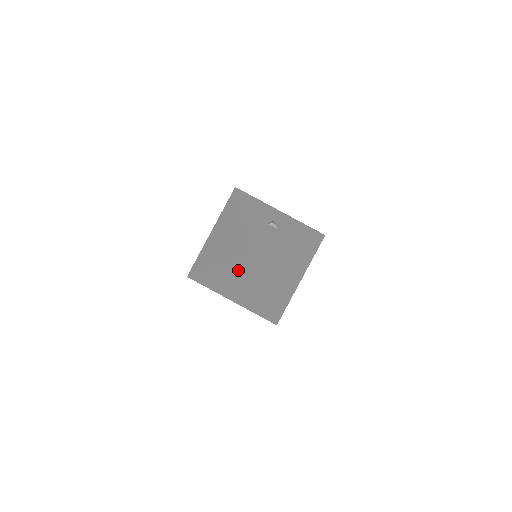
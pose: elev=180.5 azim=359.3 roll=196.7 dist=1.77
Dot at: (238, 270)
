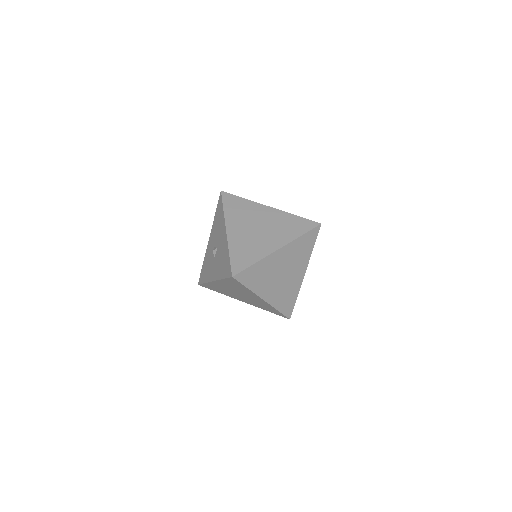
Dot at: (285, 220)
